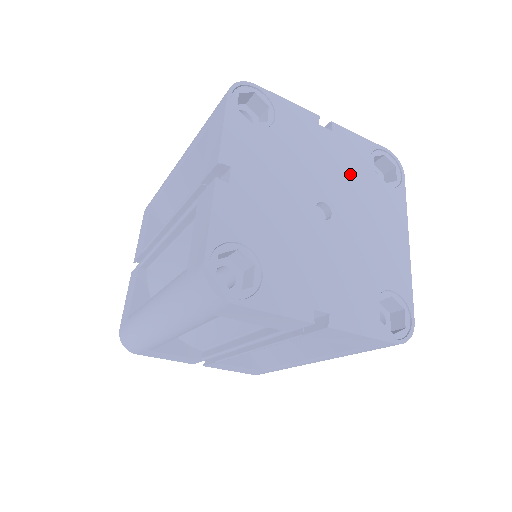
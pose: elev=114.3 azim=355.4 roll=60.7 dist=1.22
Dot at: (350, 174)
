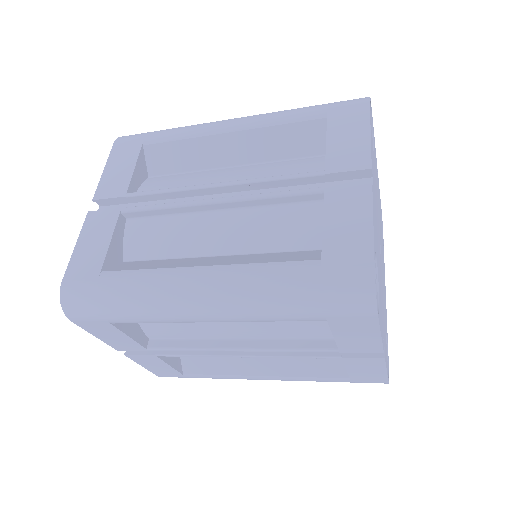
Dot at: (380, 222)
